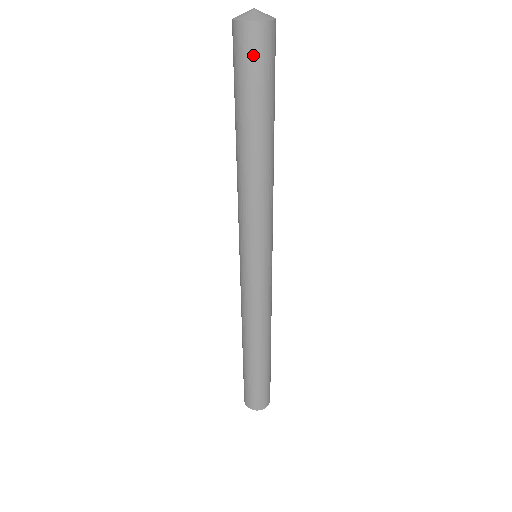
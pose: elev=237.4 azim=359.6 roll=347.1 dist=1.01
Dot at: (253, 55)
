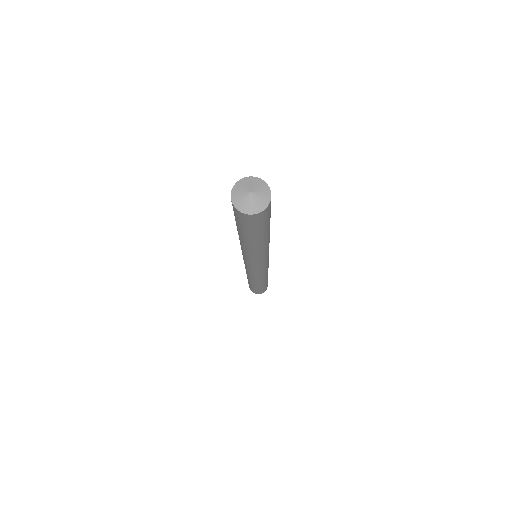
Dot at: (245, 222)
